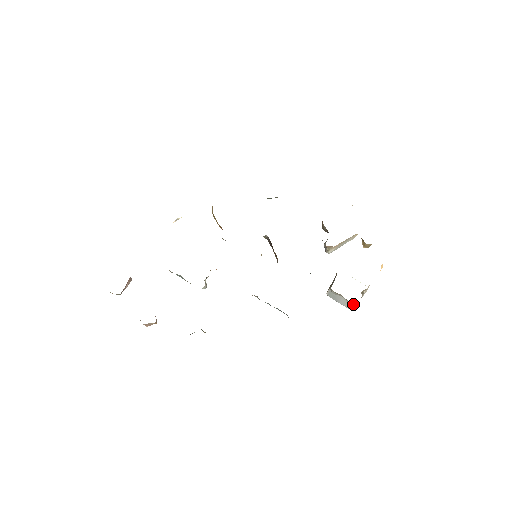
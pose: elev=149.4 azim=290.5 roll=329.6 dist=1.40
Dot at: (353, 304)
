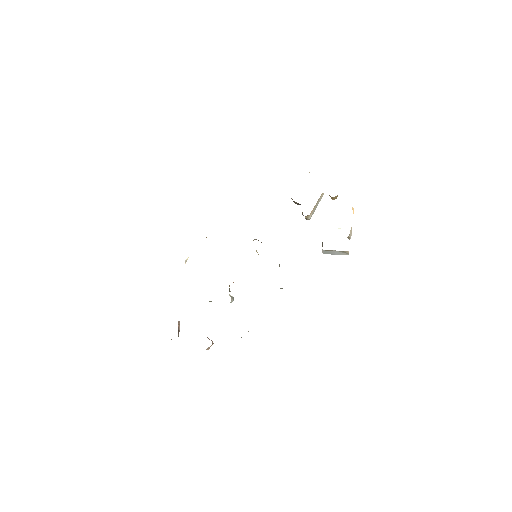
Dot at: (345, 252)
